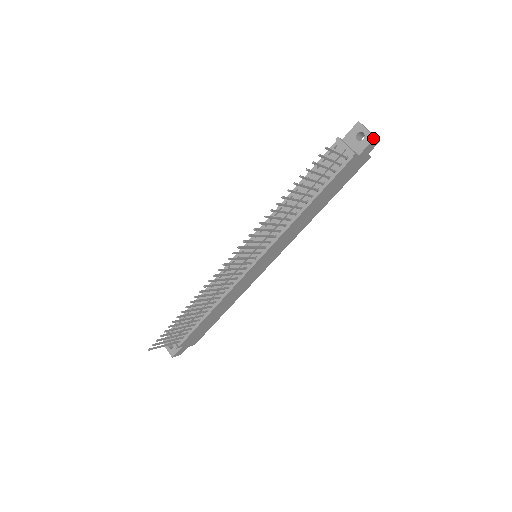
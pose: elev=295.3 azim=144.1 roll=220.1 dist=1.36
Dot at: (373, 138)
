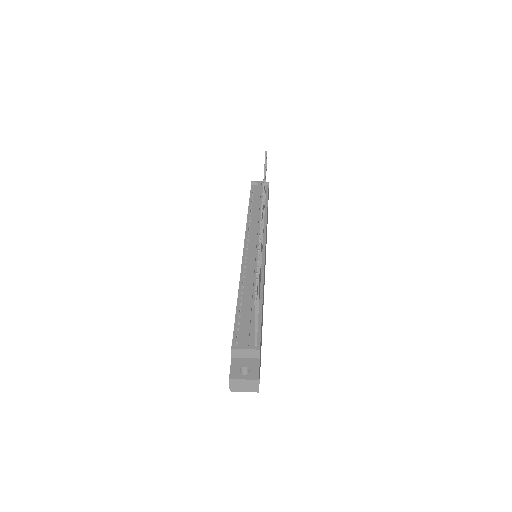
Dot at: occluded
